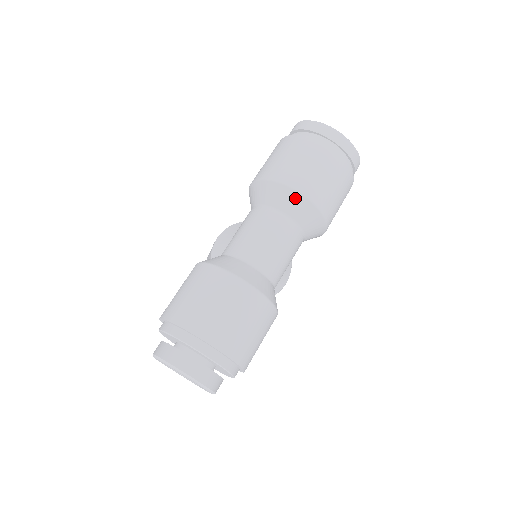
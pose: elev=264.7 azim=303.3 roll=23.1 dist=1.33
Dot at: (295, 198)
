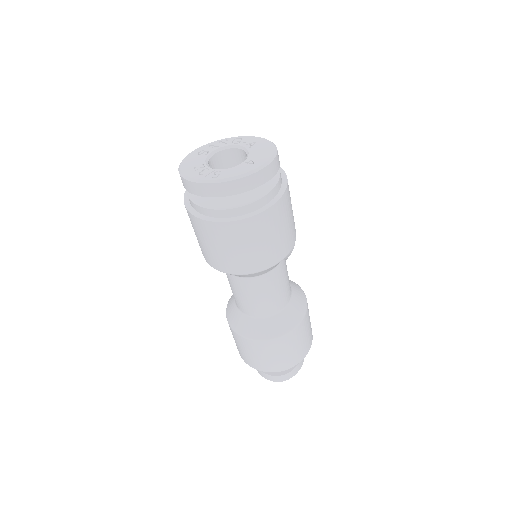
Dot at: (250, 275)
